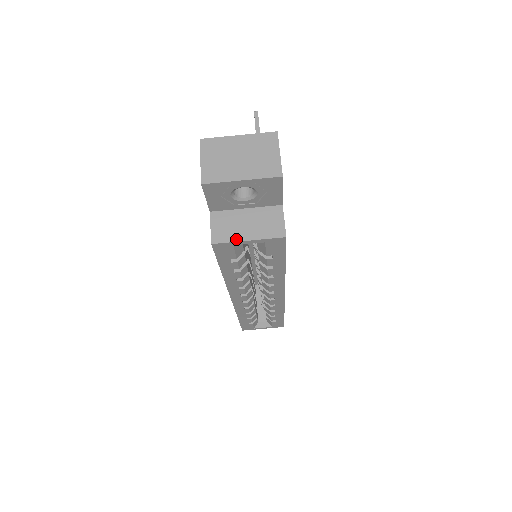
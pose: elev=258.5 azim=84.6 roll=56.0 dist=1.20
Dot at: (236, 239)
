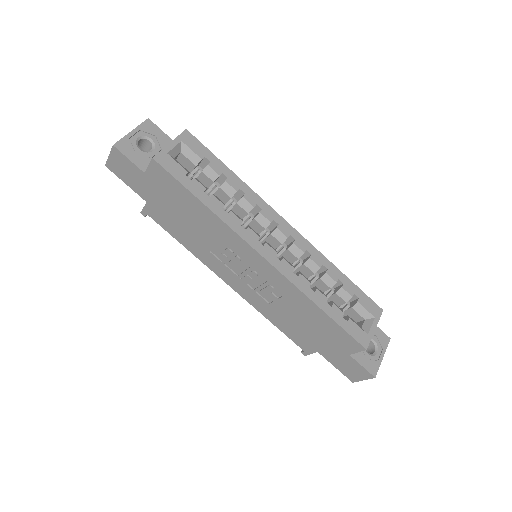
Dot at: (163, 149)
